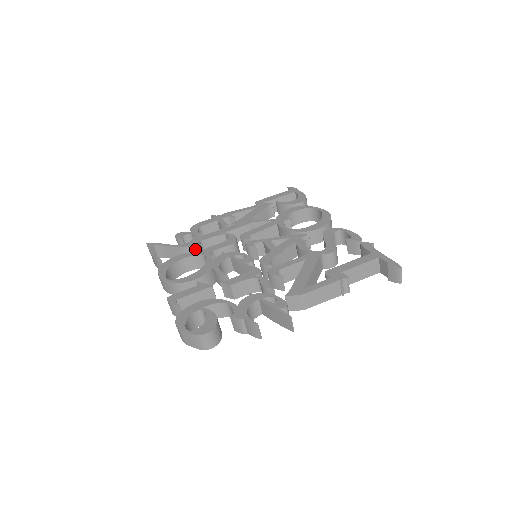
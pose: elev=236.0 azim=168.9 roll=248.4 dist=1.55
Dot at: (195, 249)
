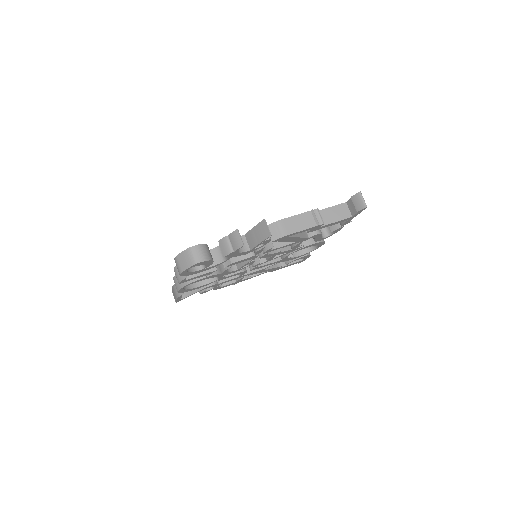
Dot at: occluded
